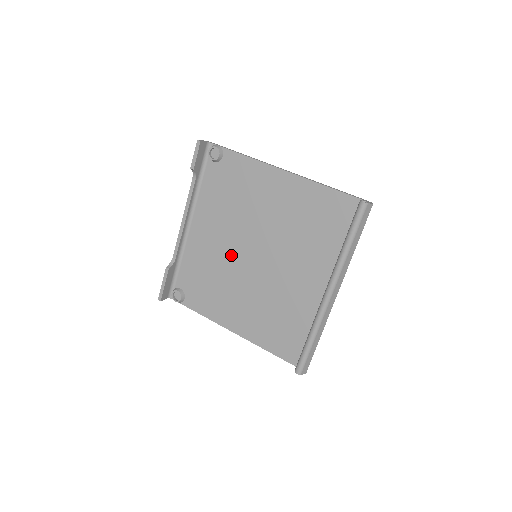
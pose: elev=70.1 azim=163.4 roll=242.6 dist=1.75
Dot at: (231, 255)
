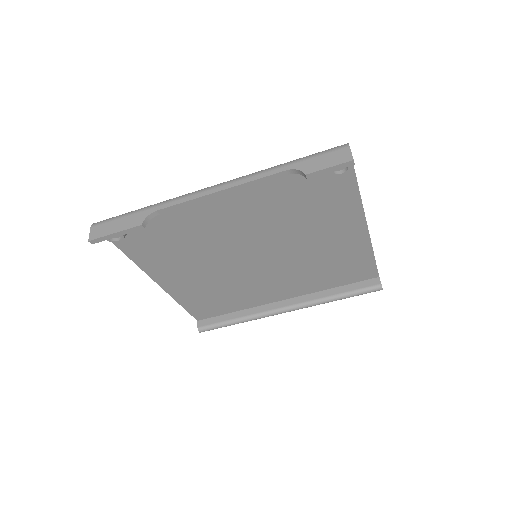
Dot at: (232, 243)
